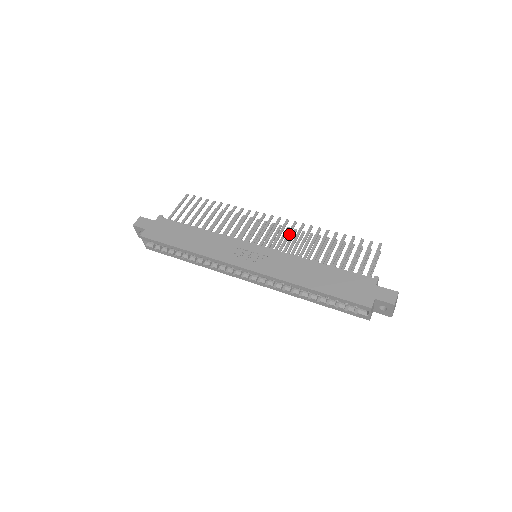
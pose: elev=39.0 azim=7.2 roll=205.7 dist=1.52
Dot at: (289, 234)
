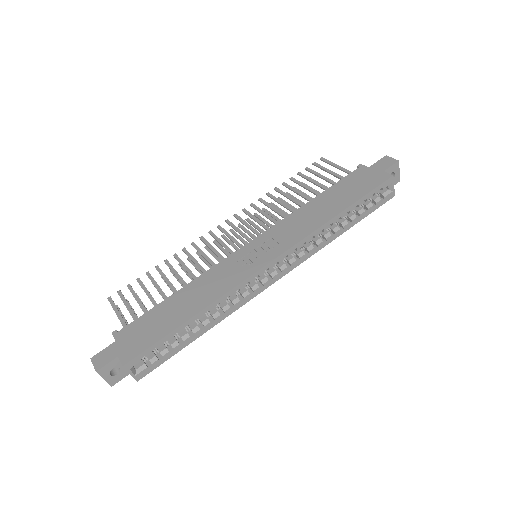
Dot at: (254, 217)
